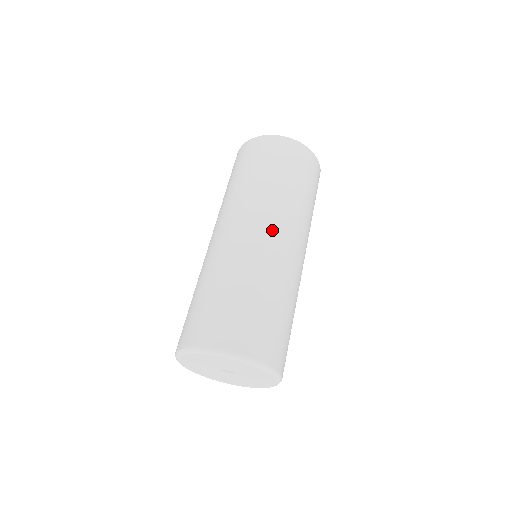
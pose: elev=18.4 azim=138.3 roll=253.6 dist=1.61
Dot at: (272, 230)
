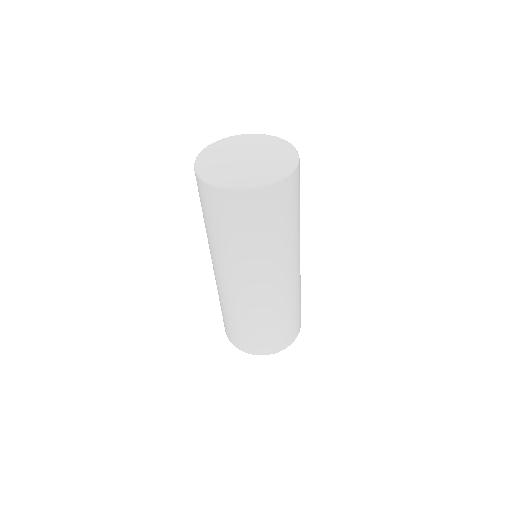
Dot at: (293, 270)
